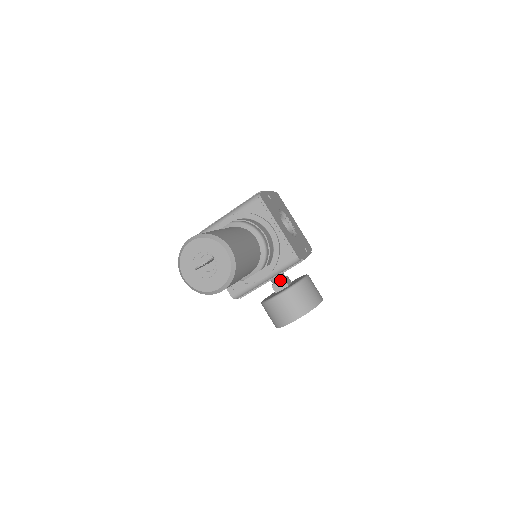
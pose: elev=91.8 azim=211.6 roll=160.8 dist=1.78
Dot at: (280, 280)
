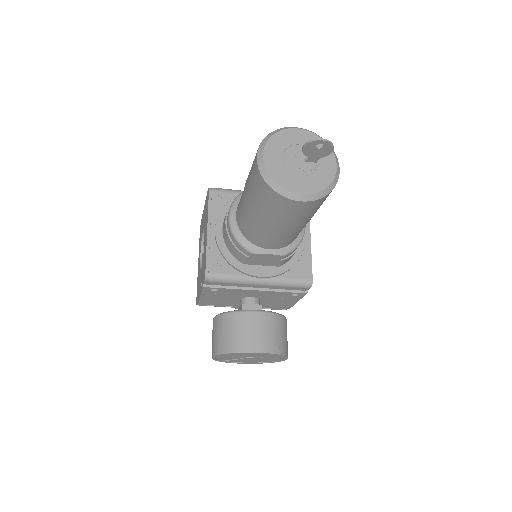
Dot at: (256, 304)
